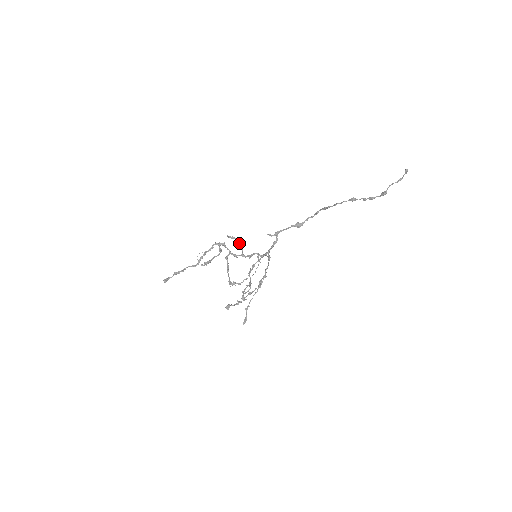
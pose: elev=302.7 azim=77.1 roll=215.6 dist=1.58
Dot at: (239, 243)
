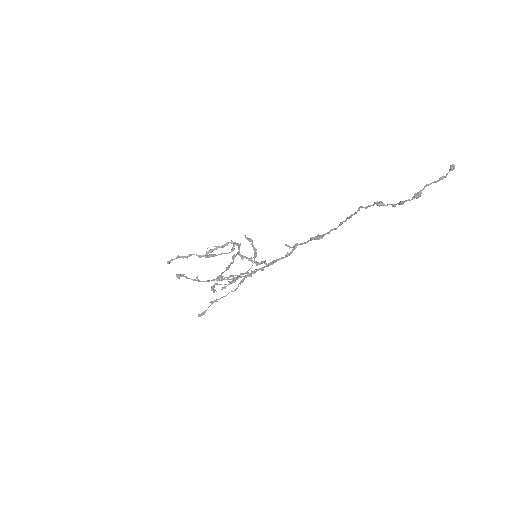
Dot at: (255, 248)
